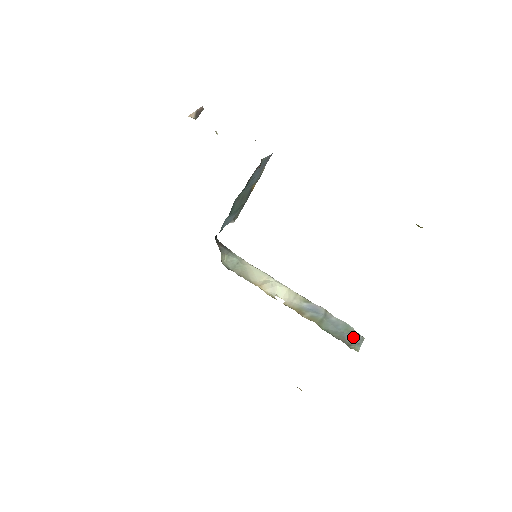
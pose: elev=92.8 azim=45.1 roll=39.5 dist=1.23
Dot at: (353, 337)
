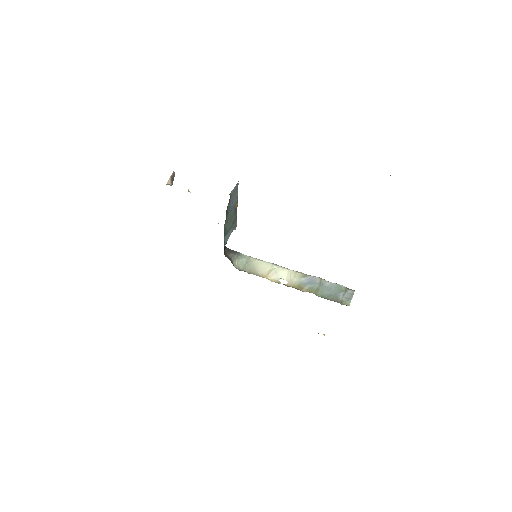
Dot at: (345, 294)
